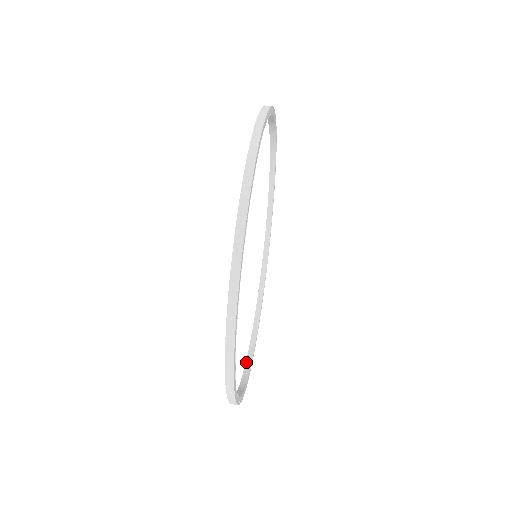
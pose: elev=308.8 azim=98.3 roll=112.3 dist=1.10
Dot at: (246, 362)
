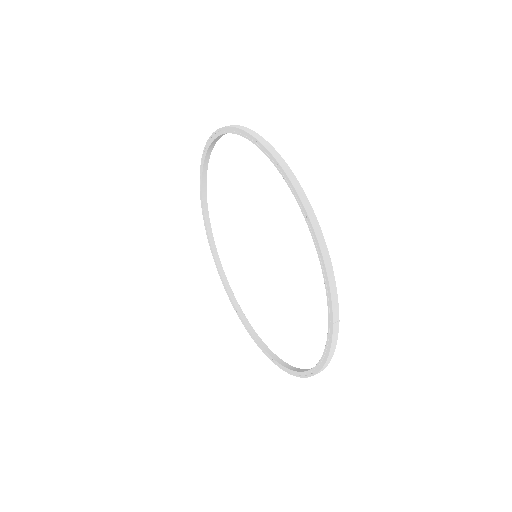
Dot at: (307, 370)
